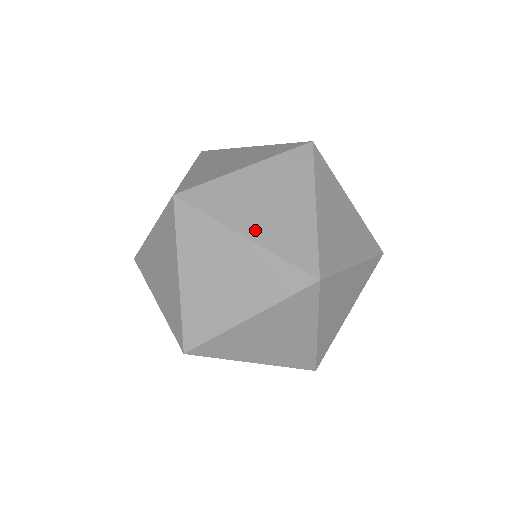
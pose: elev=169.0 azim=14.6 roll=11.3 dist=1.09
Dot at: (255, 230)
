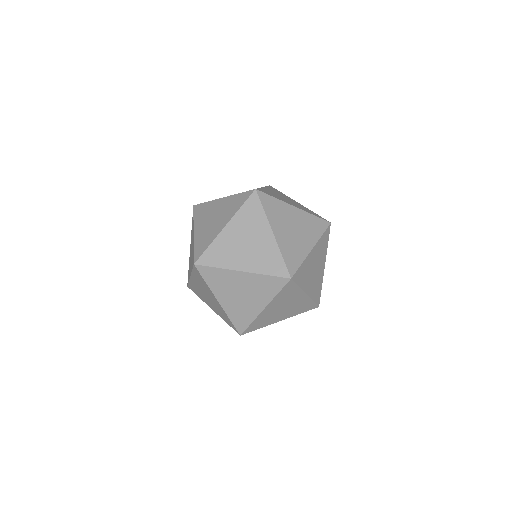
Dot at: (225, 302)
